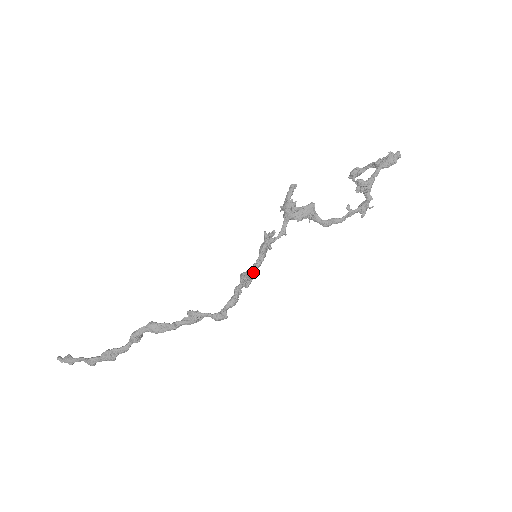
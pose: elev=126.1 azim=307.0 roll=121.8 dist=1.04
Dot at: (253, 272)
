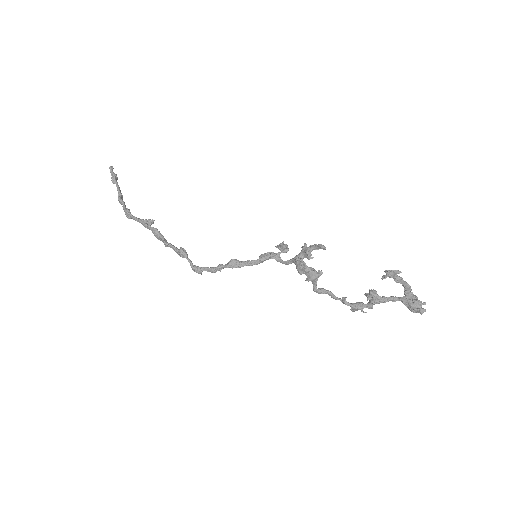
Dot at: occluded
